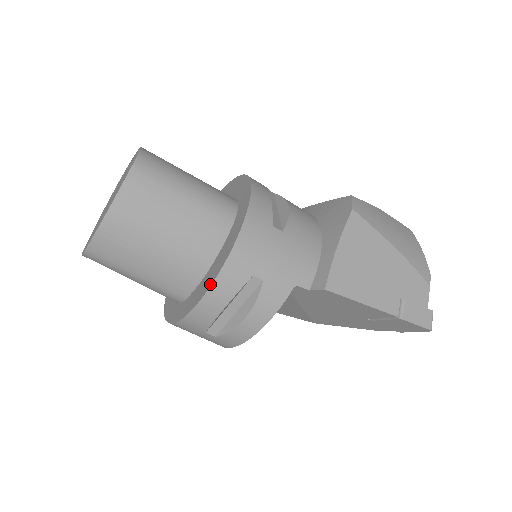
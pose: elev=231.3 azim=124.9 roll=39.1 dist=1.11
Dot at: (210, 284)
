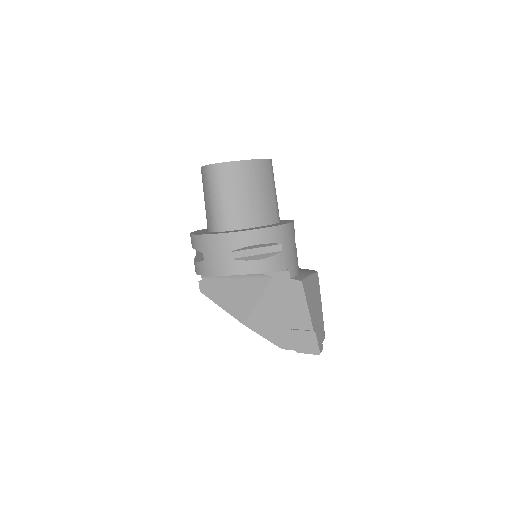
Dot at: (265, 227)
